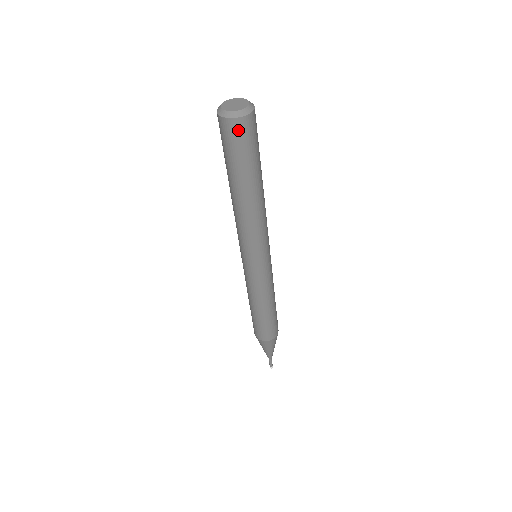
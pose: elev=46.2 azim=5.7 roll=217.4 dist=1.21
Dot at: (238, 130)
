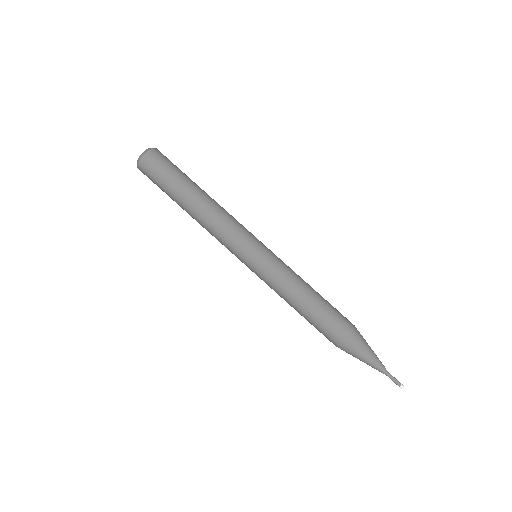
Dot at: (147, 166)
